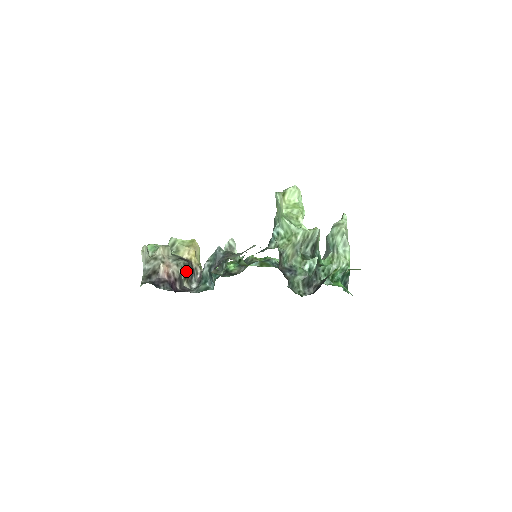
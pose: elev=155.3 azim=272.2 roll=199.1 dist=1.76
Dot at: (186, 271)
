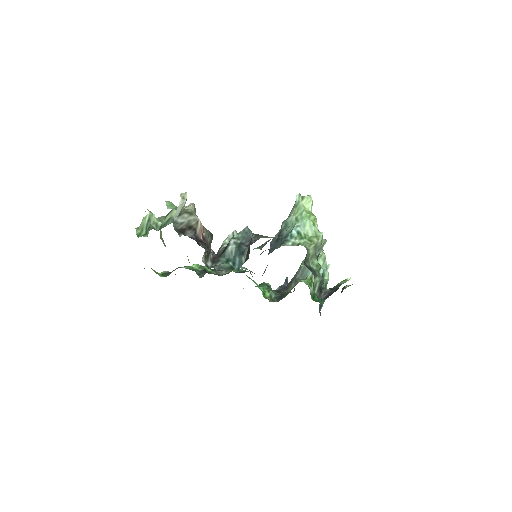
Dot at: (209, 242)
